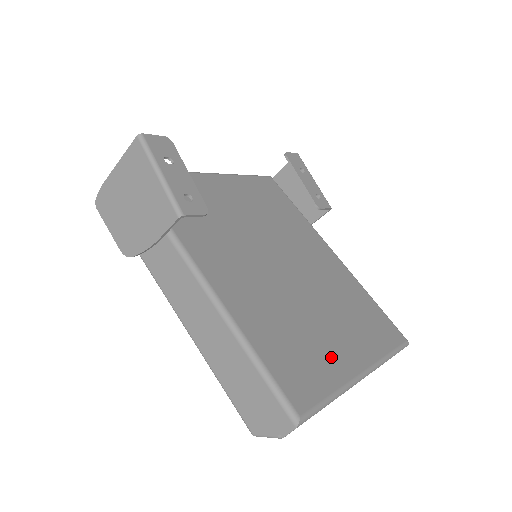
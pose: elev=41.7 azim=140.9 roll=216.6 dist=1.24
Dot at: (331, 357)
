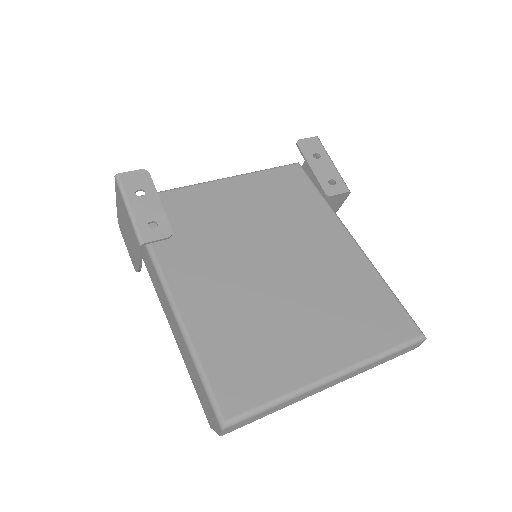
Dot at: (292, 361)
